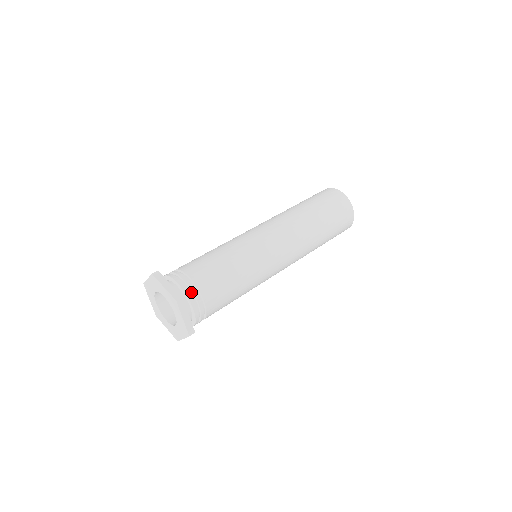
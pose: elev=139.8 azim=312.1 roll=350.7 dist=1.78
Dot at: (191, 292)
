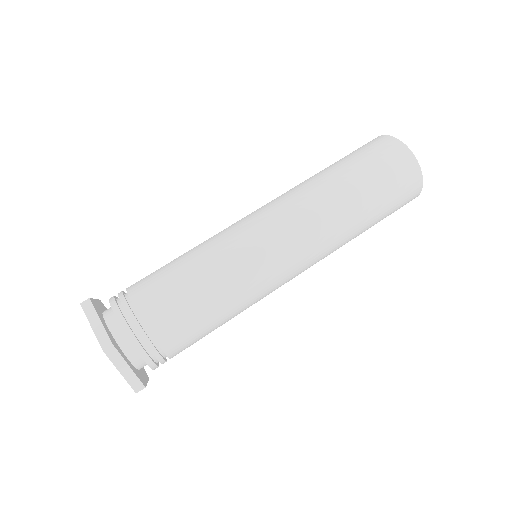
Dot at: (156, 358)
